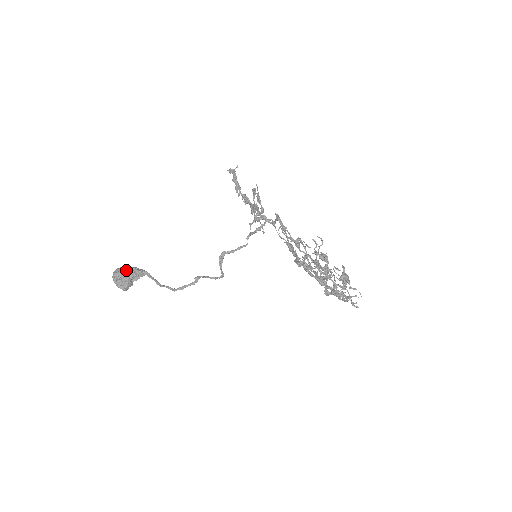
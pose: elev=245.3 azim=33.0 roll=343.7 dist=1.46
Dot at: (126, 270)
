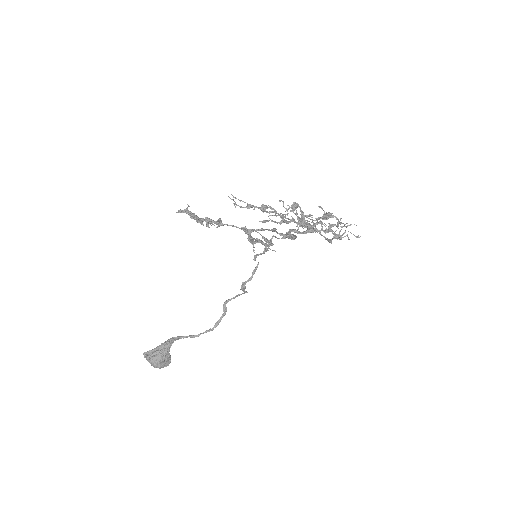
Dot at: (161, 354)
